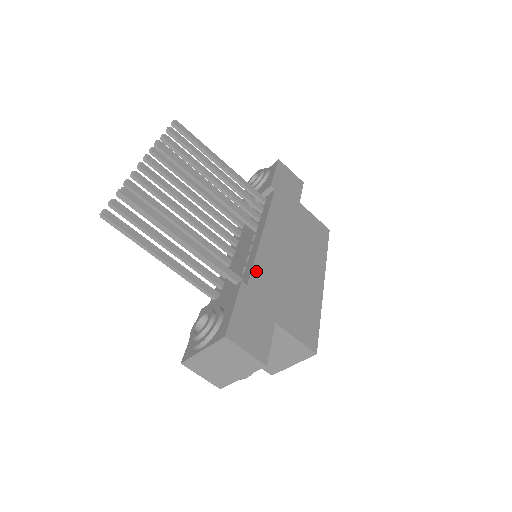
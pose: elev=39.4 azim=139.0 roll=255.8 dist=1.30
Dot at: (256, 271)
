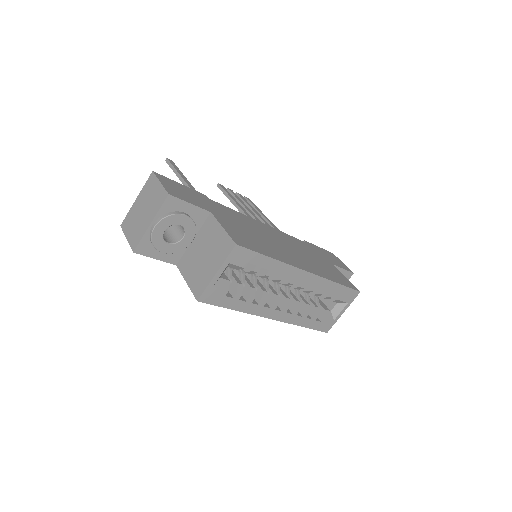
Dot at: (228, 209)
